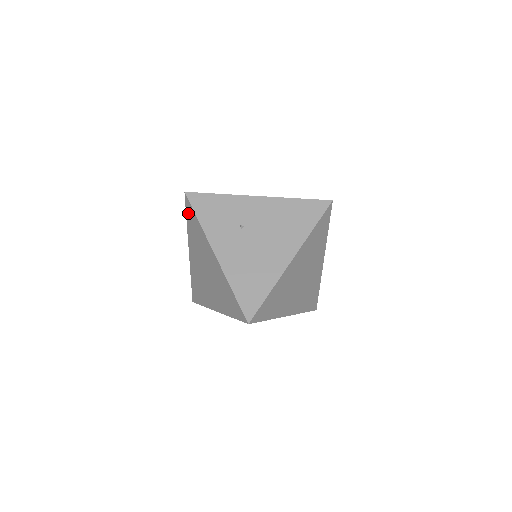
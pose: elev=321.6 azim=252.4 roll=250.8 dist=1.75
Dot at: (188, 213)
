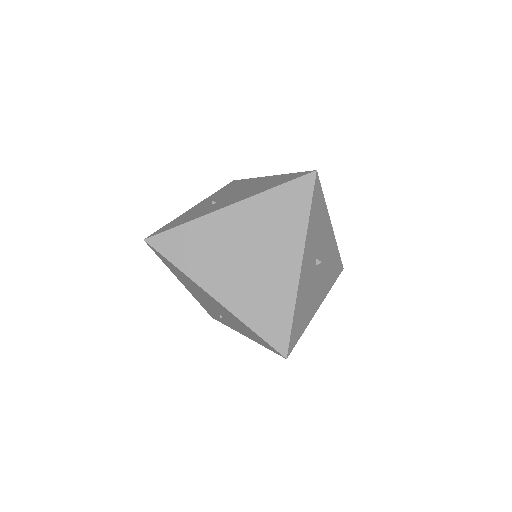
Dot at: (168, 251)
